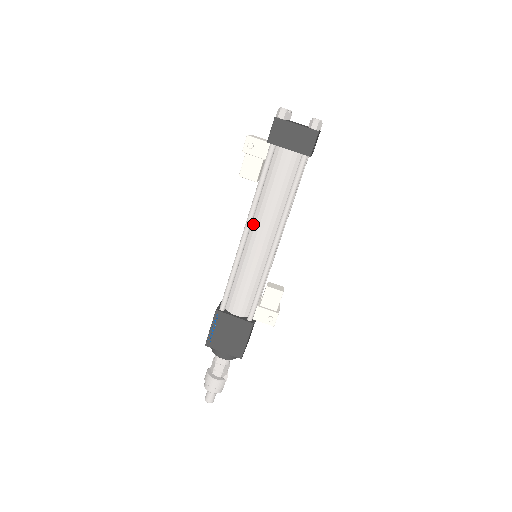
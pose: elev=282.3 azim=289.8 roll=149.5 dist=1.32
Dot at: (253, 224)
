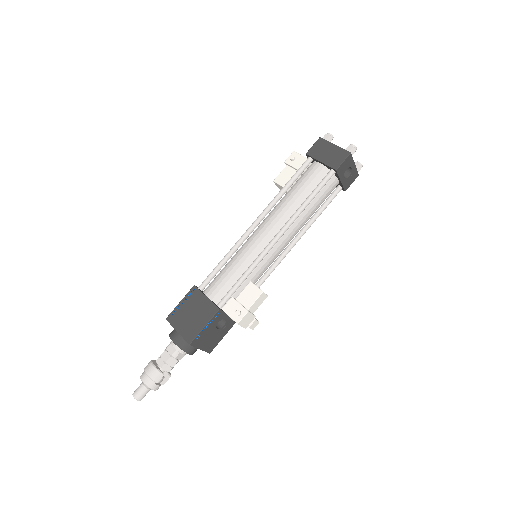
Dot at: (265, 219)
